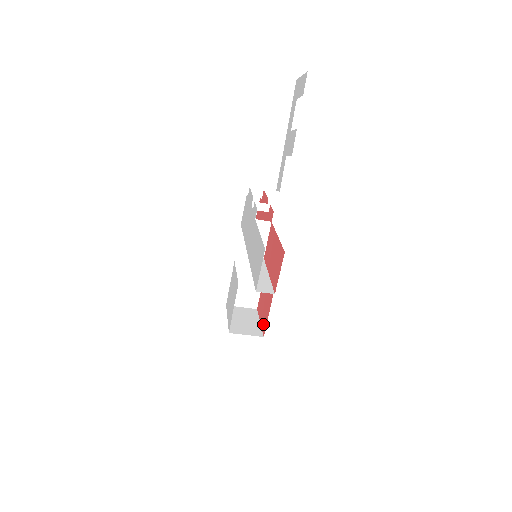
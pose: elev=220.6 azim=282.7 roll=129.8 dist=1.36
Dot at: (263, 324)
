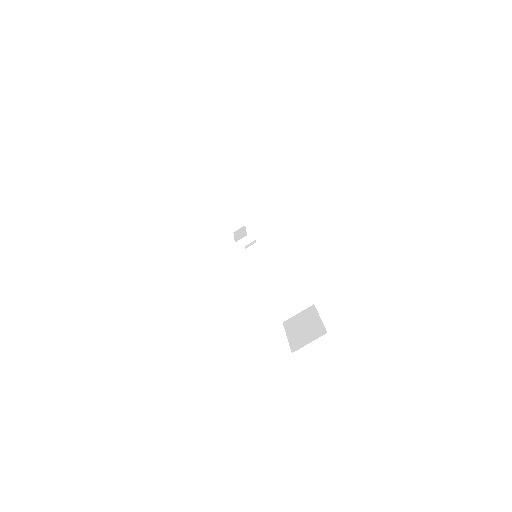
Dot at: occluded
